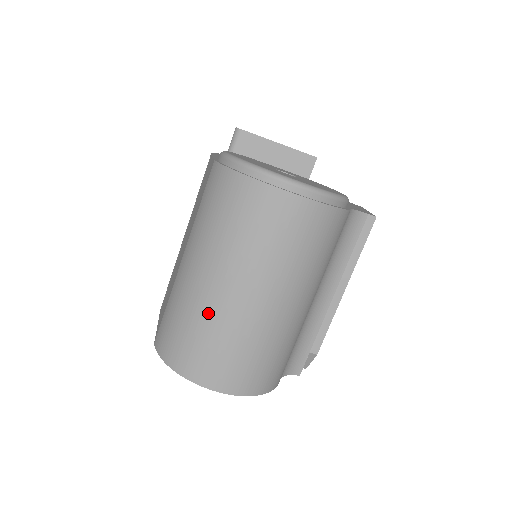
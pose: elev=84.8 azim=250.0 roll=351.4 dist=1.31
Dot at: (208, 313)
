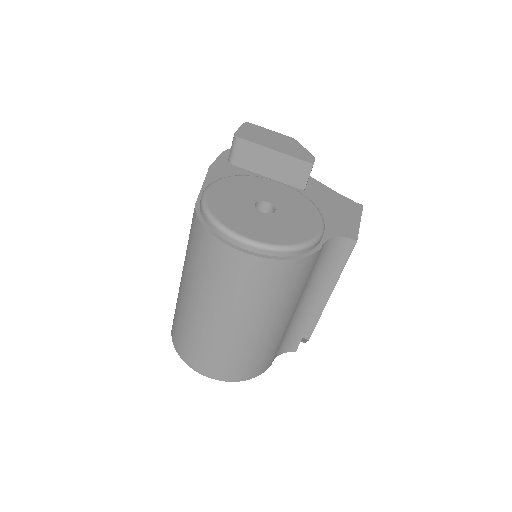
Dot at: (198, 329)
